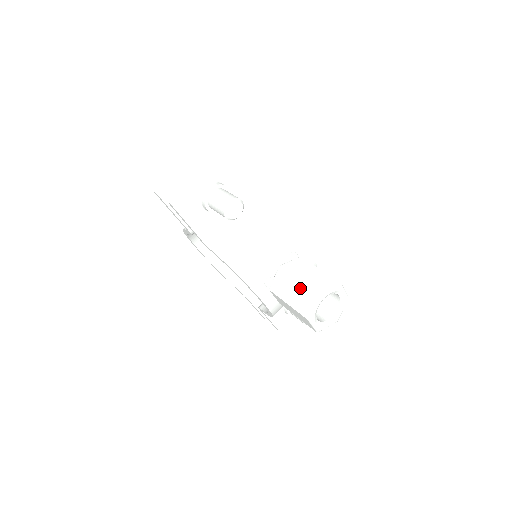
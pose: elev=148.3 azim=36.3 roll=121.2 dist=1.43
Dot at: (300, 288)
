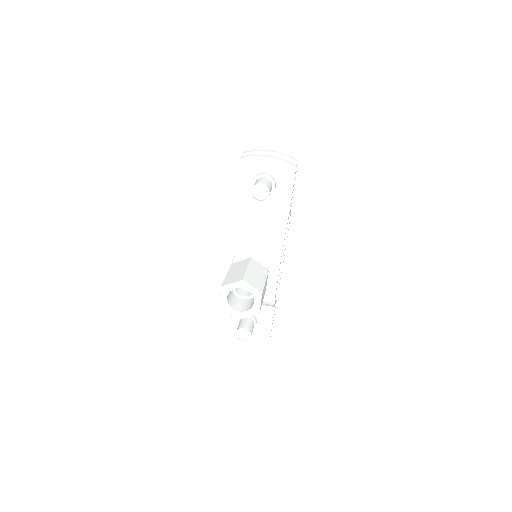
Dot at: (241, 272)
